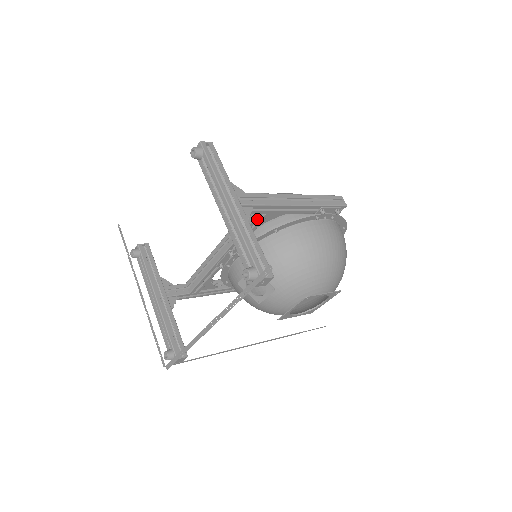
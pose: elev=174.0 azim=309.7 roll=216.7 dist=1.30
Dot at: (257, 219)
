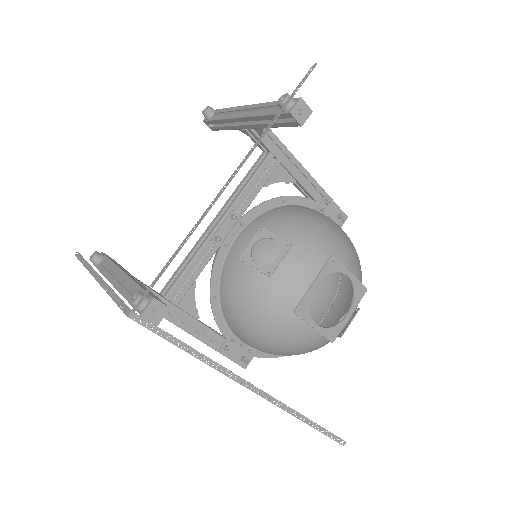
Dot at: (268, 162)
